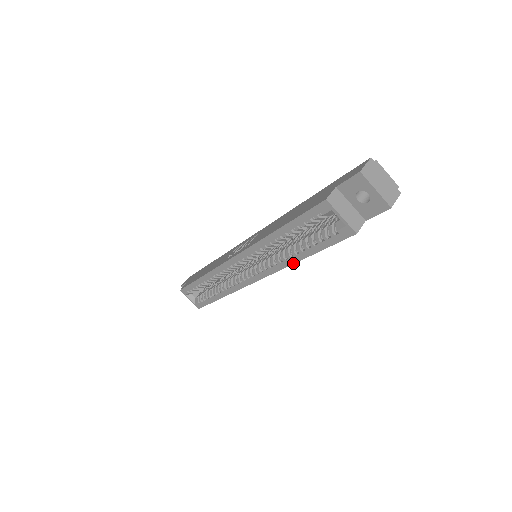
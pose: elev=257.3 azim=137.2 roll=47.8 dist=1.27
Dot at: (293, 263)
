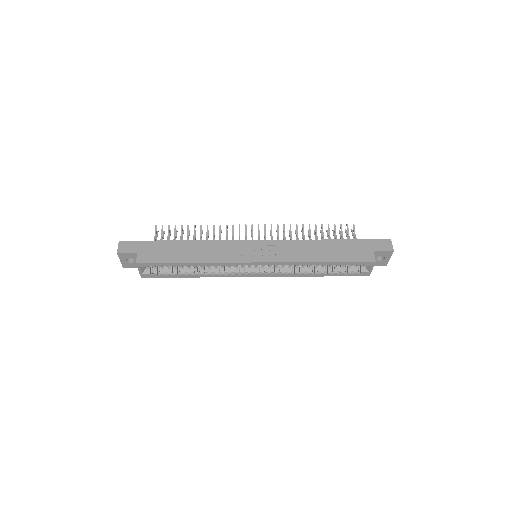
Dot at: (308, 276)
